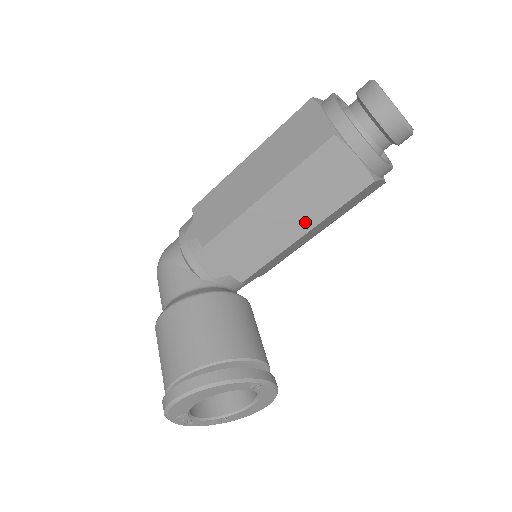
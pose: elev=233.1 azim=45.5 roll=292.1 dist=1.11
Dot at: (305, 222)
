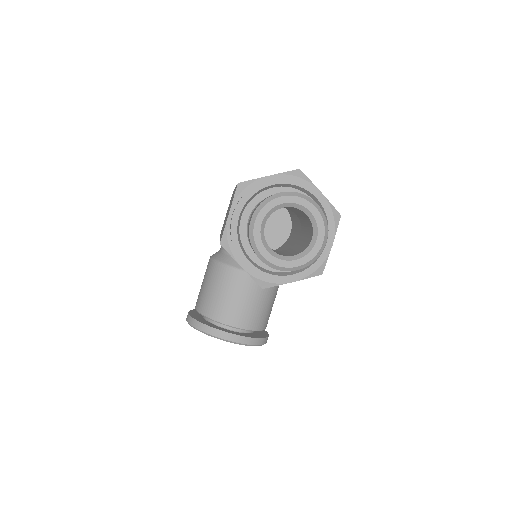
Dot at: occluded
